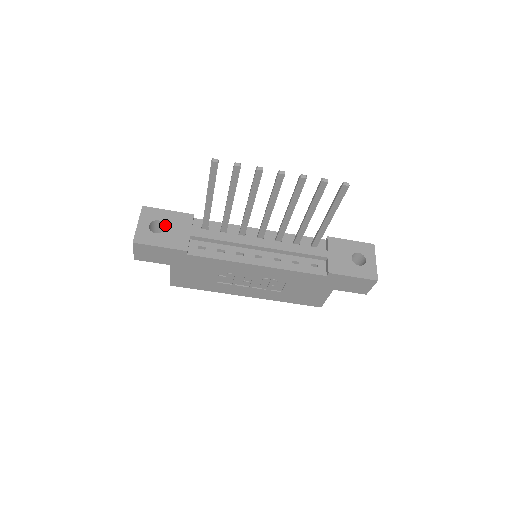
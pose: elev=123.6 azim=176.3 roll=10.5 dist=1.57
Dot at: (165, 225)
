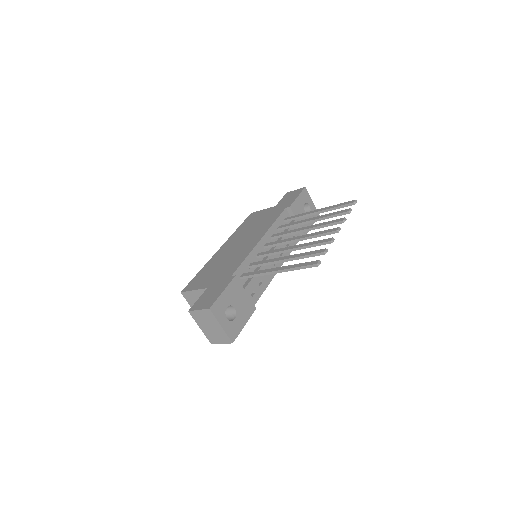
Dot at: (233, 306)
